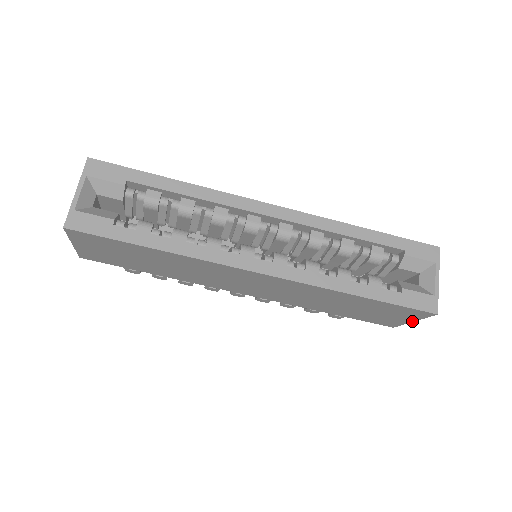
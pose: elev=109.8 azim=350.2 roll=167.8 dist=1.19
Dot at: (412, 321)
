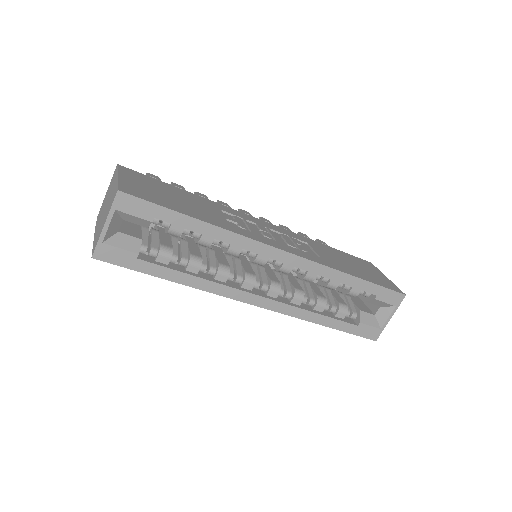
Dot at: occluded
